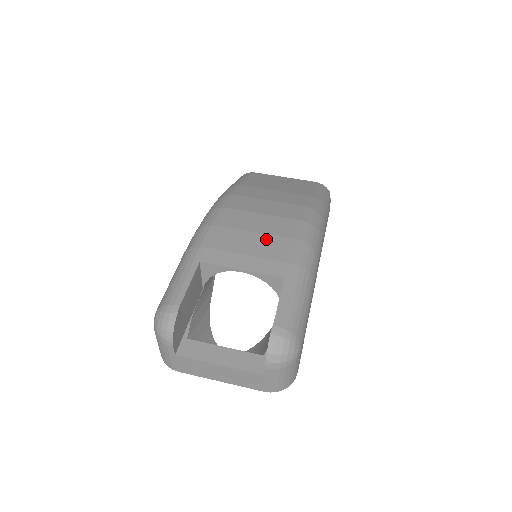
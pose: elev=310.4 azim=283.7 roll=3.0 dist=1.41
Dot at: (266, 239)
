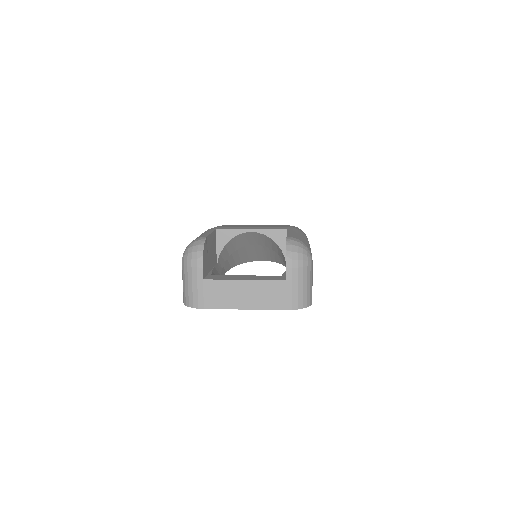
Dot at: (265, 225)
